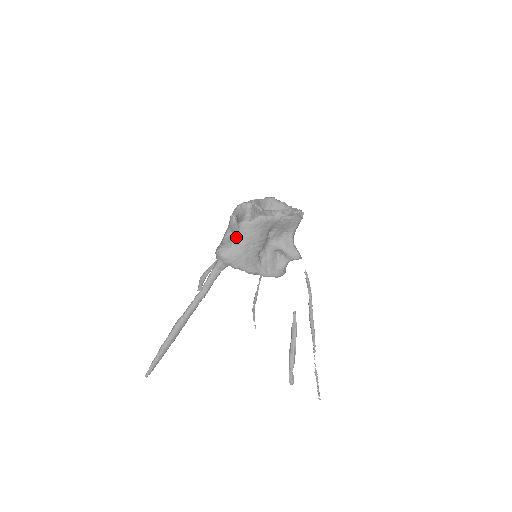
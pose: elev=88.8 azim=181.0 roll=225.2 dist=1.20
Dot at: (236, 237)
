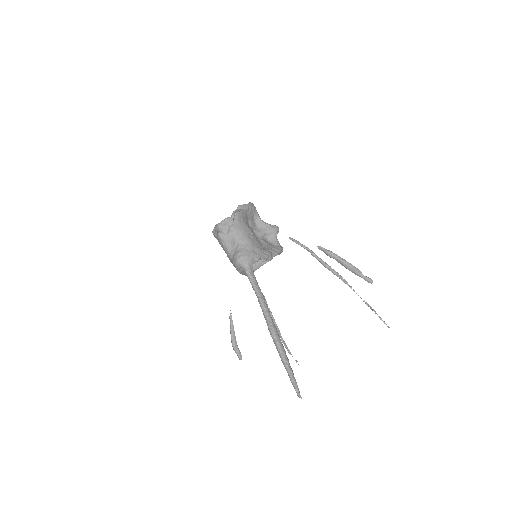
Dot at: (237, 239)
